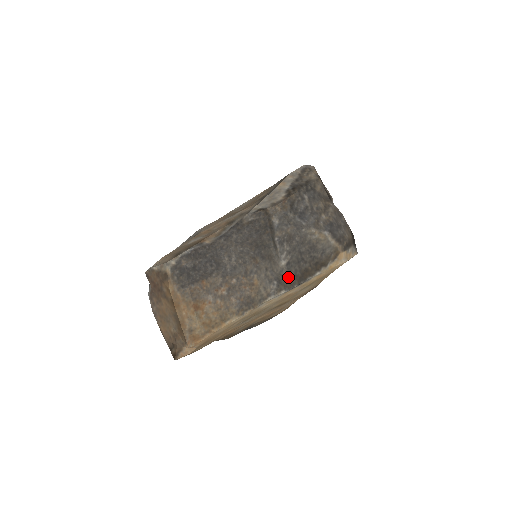
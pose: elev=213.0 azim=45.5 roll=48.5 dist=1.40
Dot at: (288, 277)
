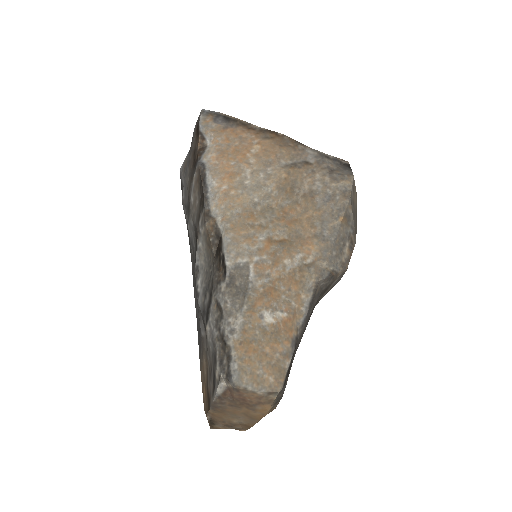
Dot at: occluded
